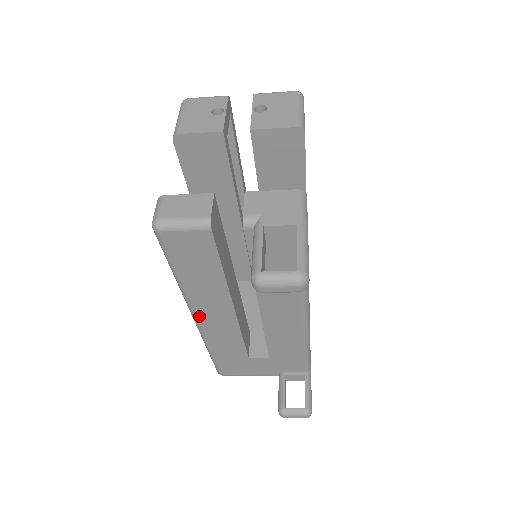
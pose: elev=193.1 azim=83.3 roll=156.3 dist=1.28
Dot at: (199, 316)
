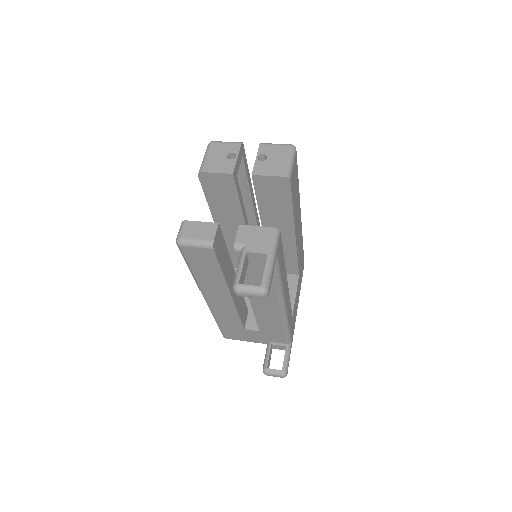
Dot at: (207, 298)
